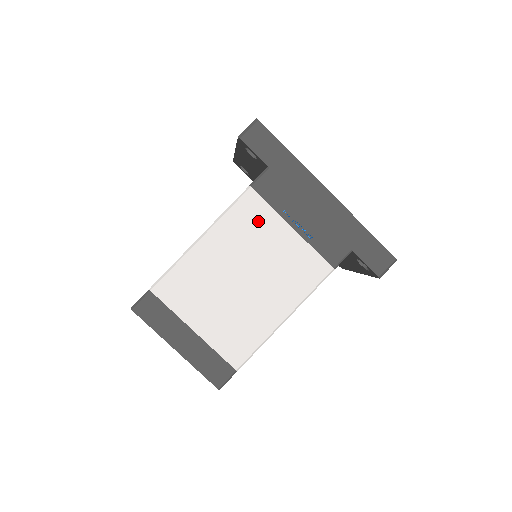
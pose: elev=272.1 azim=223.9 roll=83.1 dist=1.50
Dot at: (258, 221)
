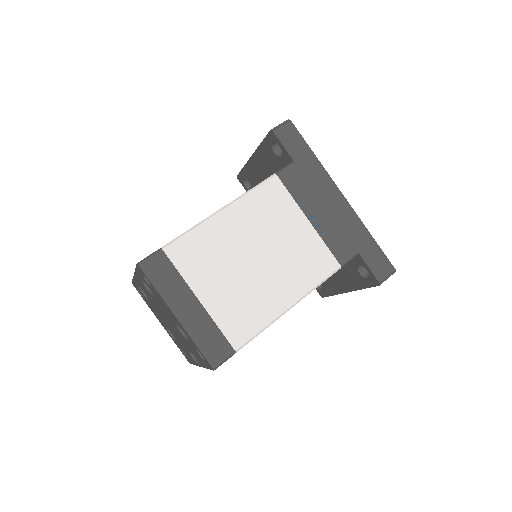
Dot at: (278, 206)
